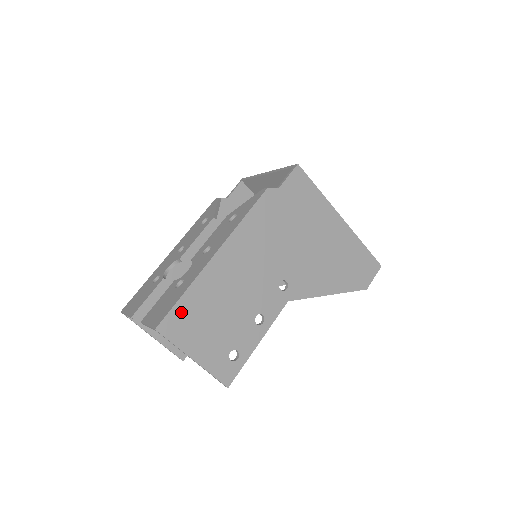
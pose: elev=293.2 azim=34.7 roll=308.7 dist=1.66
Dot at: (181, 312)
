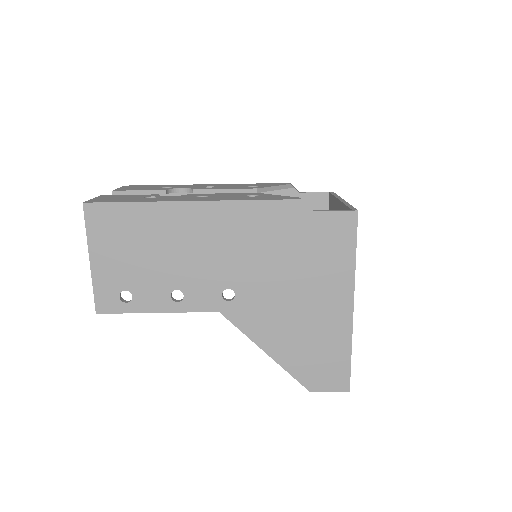
Dot at: (116, 214)
